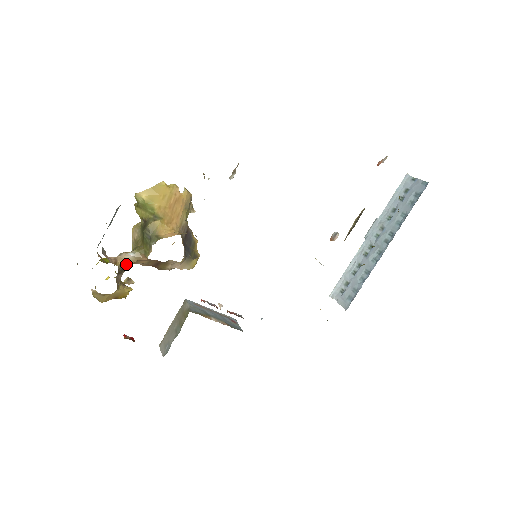
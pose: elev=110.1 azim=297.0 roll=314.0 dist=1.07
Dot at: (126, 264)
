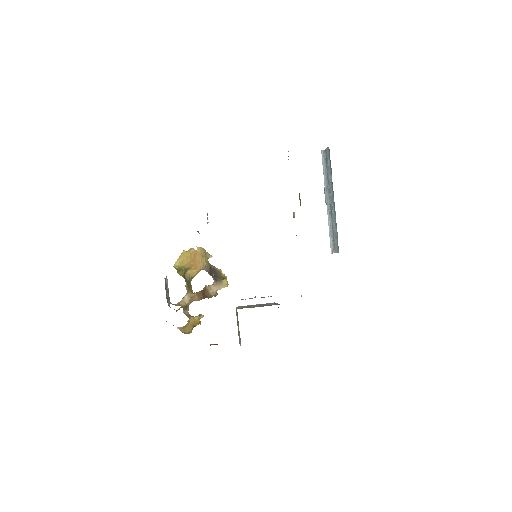
Dot at: (186, 303)
